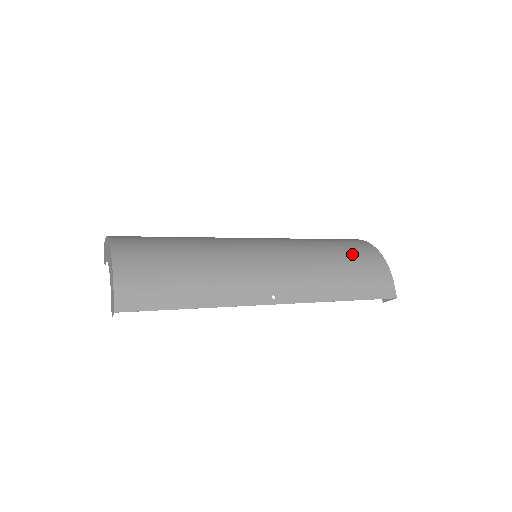
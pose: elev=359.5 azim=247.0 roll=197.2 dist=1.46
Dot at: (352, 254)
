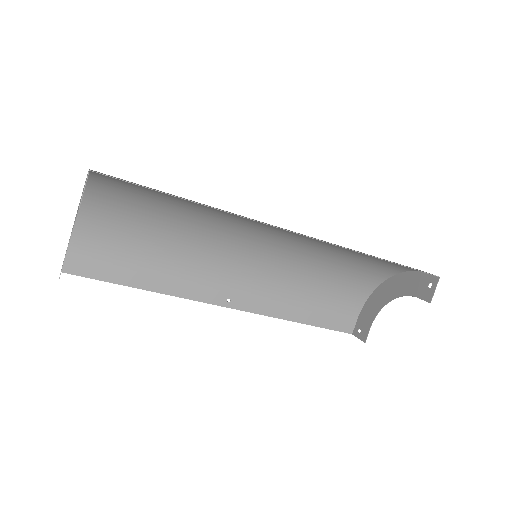
Dot at: (364, 264)
